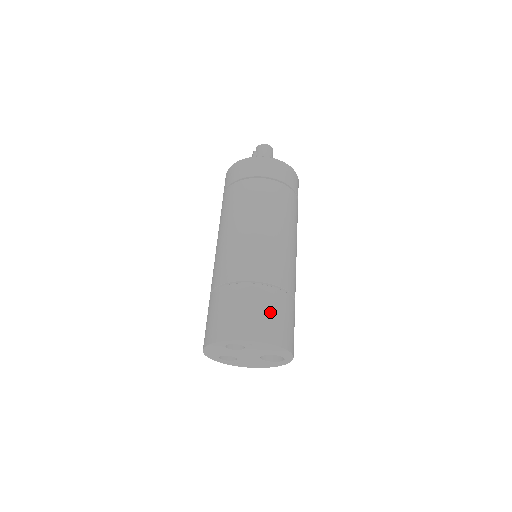
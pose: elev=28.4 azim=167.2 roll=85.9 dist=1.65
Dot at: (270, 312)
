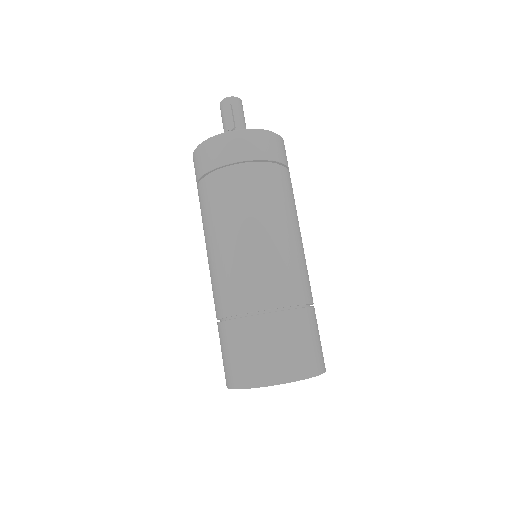
Dot at: occluded
